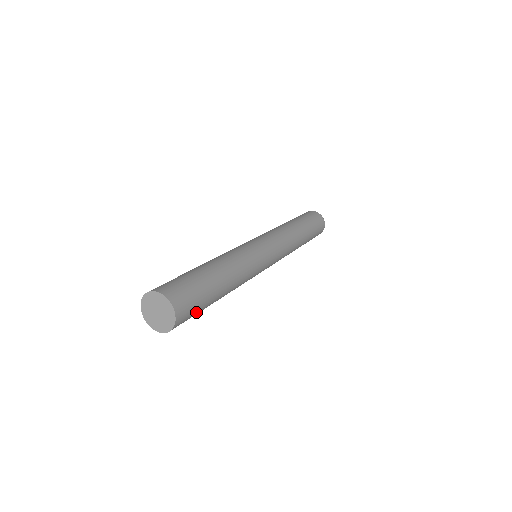
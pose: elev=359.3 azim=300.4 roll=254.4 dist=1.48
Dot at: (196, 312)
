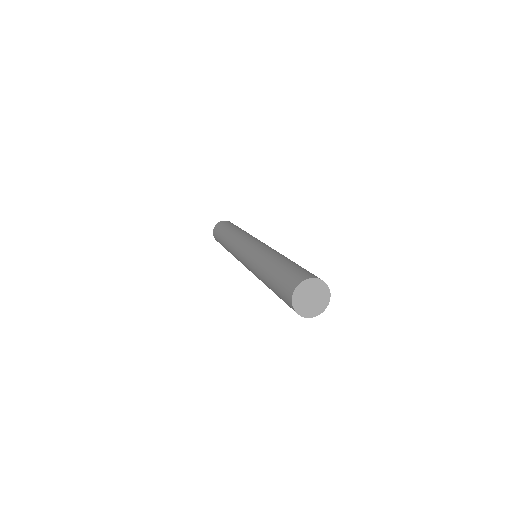
Dot at: occluded
